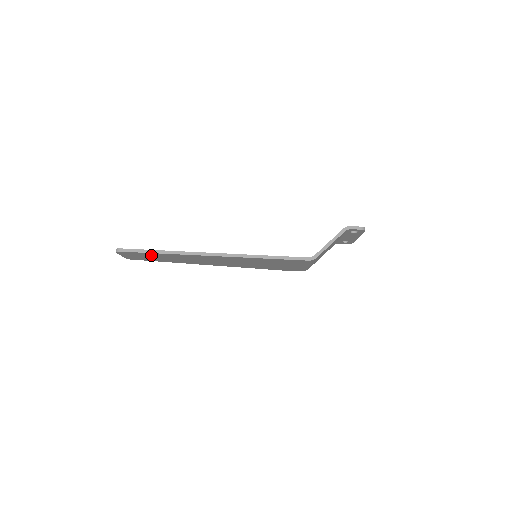
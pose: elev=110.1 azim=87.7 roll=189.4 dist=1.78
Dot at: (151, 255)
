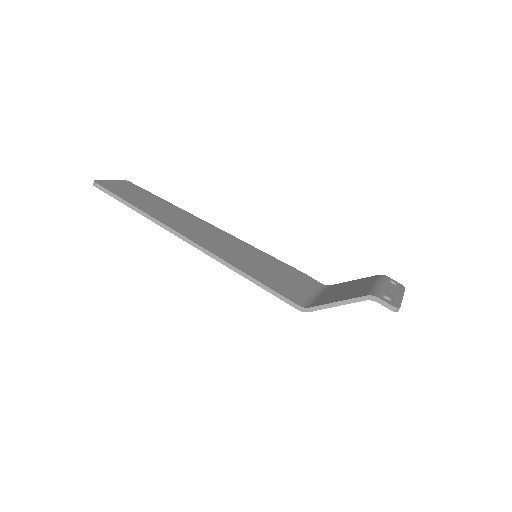
Dot at: occluded
